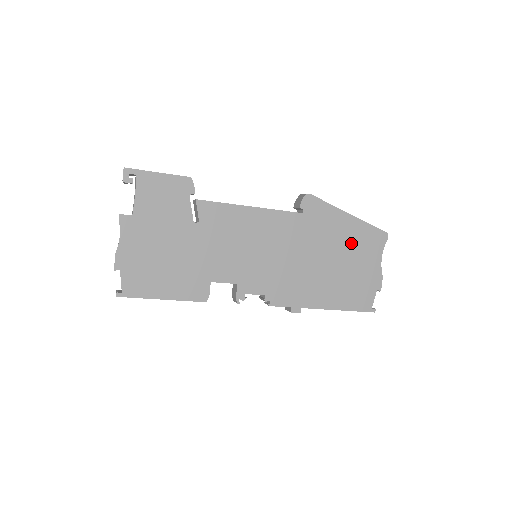
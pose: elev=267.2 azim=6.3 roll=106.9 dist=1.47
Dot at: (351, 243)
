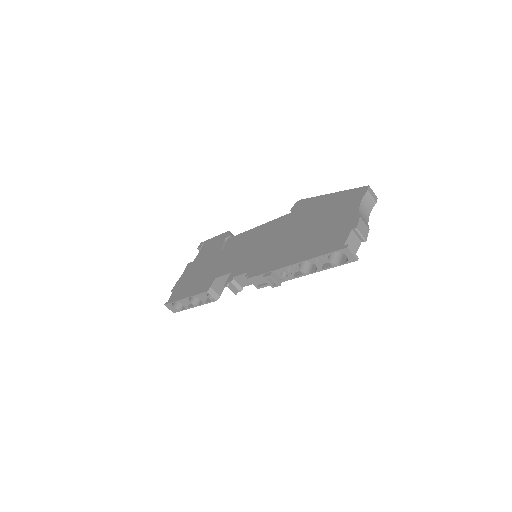
Dot at: (329, 209)
